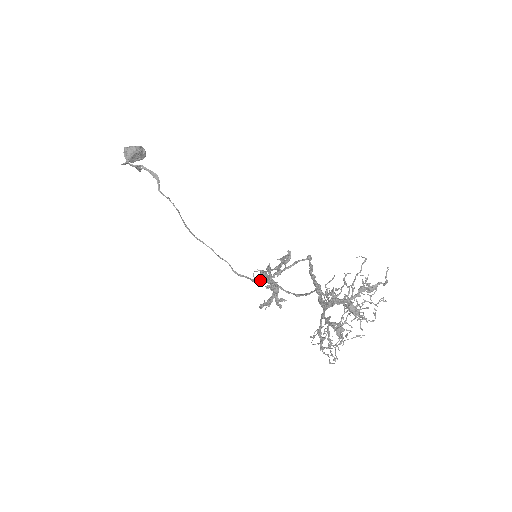
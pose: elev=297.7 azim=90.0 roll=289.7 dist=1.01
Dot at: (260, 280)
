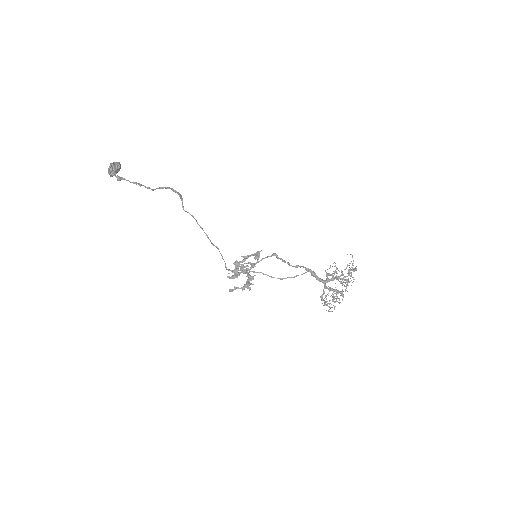
Dot at: occluded
